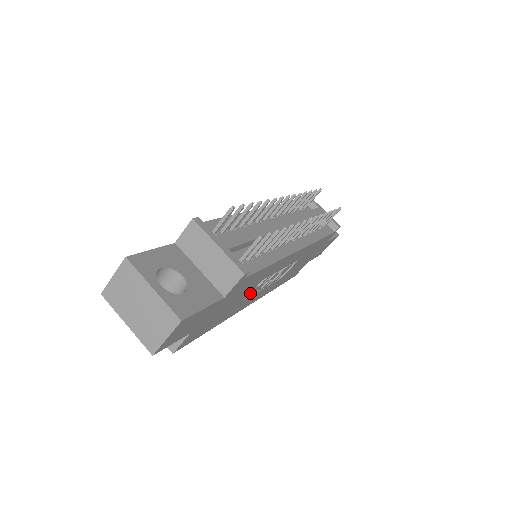
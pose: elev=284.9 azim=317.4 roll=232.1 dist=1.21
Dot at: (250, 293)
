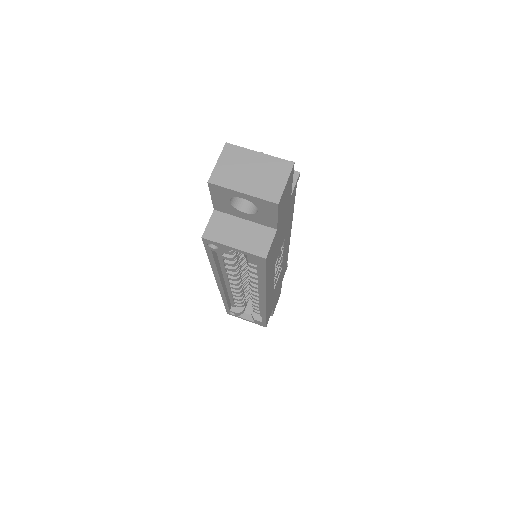
Dot at: (278, 255)
